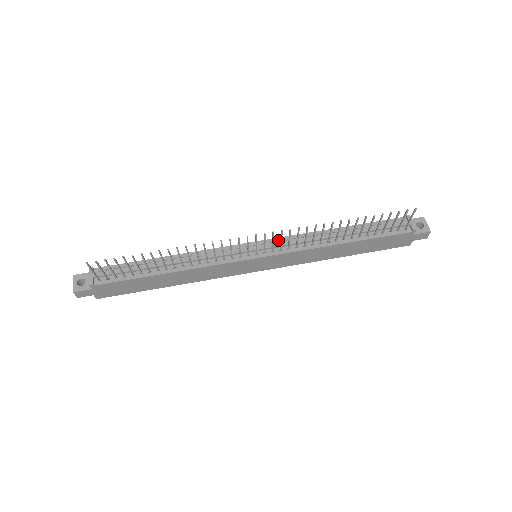
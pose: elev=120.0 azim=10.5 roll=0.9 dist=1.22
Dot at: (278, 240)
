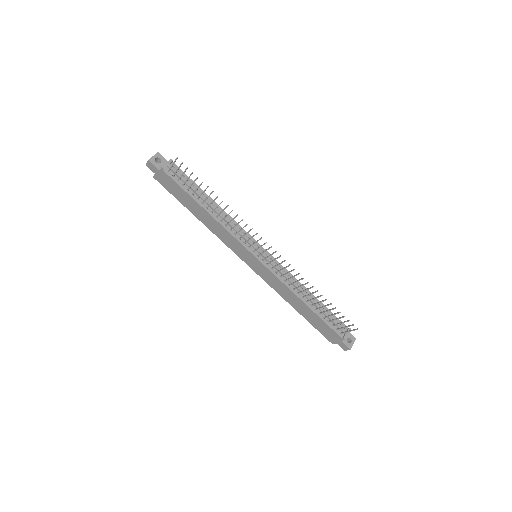
Dot at: (276, 262)
